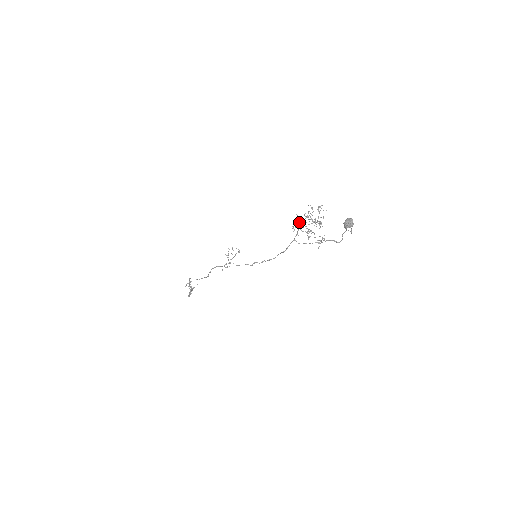
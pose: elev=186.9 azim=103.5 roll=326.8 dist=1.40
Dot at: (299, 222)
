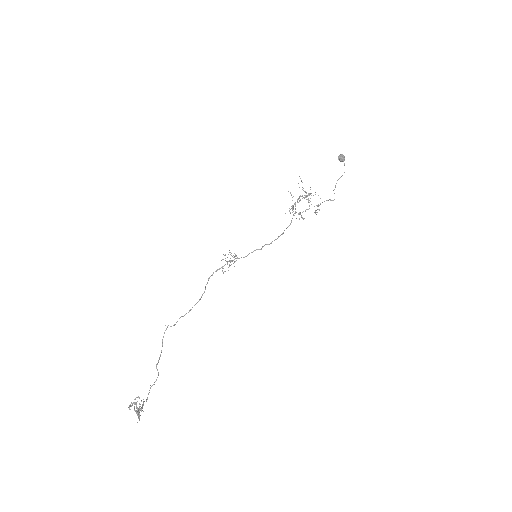
Dot at: occluded
